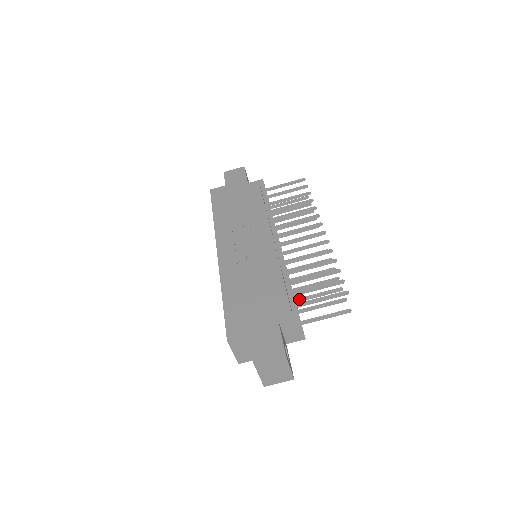
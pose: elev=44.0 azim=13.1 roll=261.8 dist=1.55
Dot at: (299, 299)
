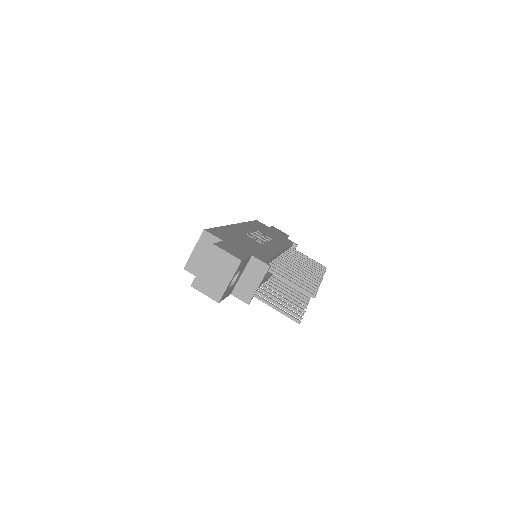
Dot at: (265, 290)
